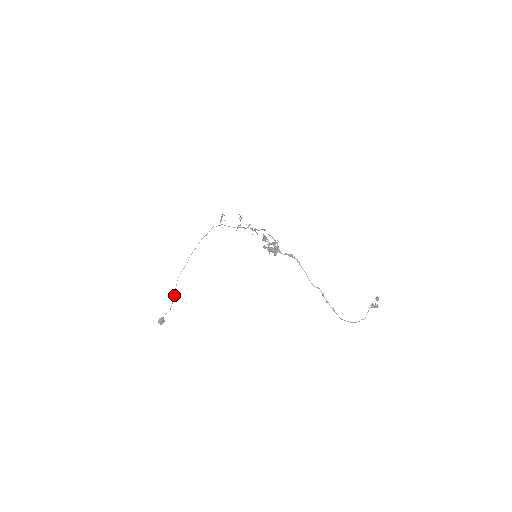
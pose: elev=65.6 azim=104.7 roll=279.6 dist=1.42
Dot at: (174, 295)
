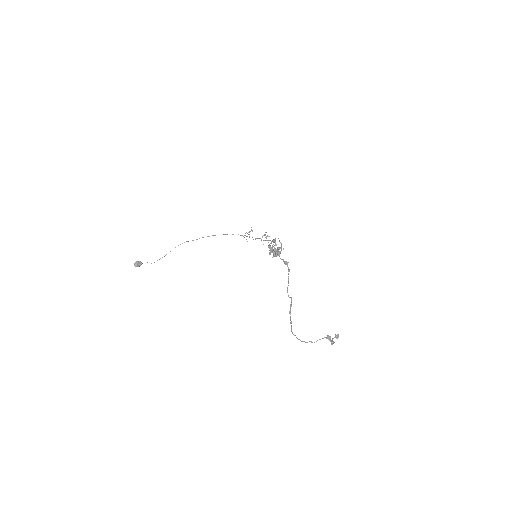
Dot at: (164, 256)
